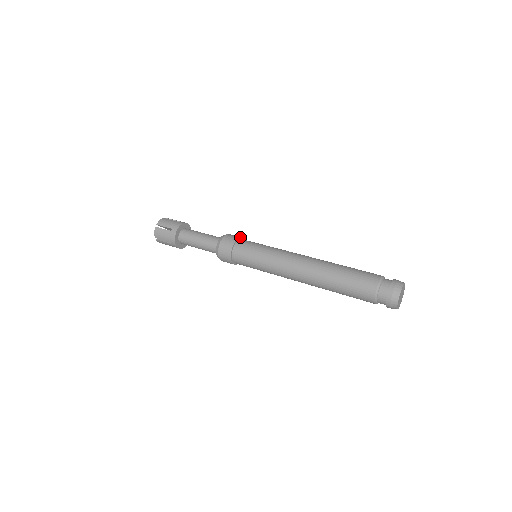
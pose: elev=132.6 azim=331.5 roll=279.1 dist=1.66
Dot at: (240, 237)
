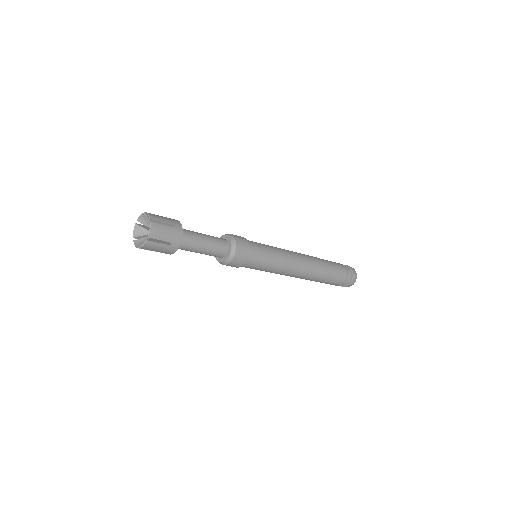
Dot at: occluded
